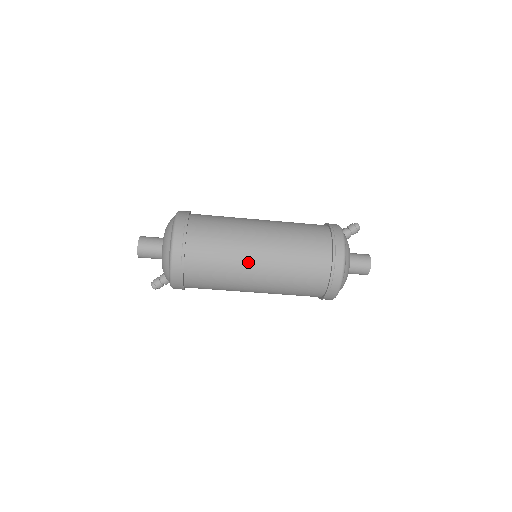
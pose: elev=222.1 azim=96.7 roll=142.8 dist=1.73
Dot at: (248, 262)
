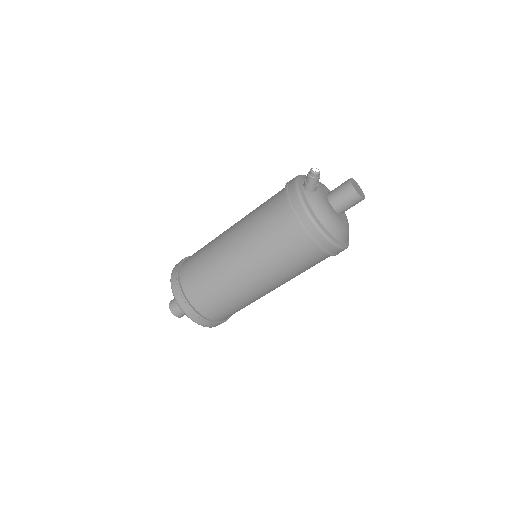
Dot at: (249, 290)
